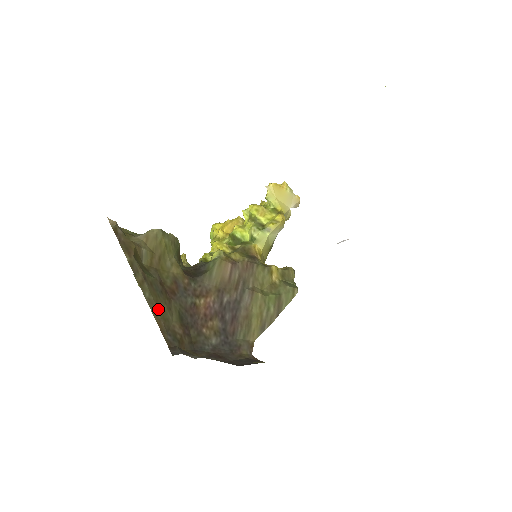
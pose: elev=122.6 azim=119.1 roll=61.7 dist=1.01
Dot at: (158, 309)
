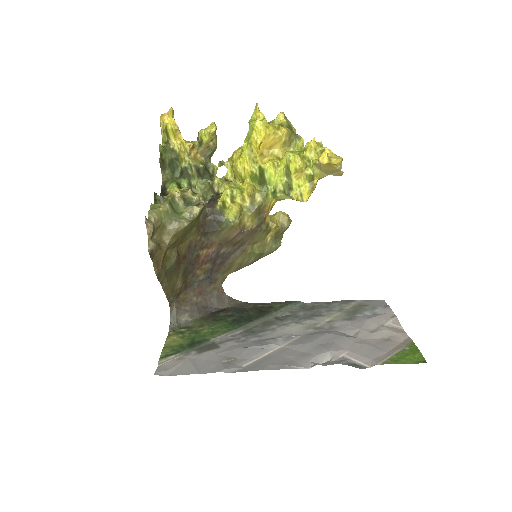
Dot at: (169, 287)
